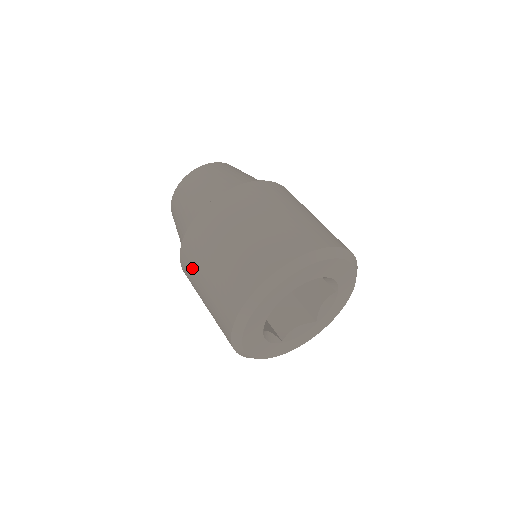
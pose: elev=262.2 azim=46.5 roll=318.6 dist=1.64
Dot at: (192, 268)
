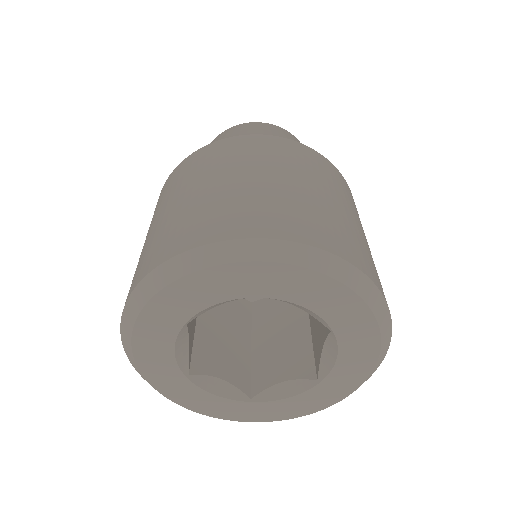
Dot at: (180, 179)
